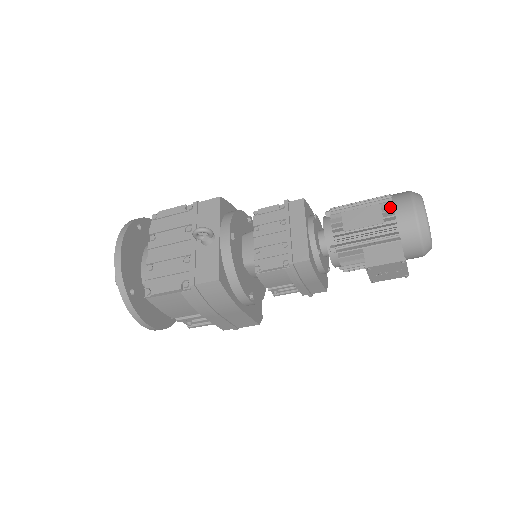
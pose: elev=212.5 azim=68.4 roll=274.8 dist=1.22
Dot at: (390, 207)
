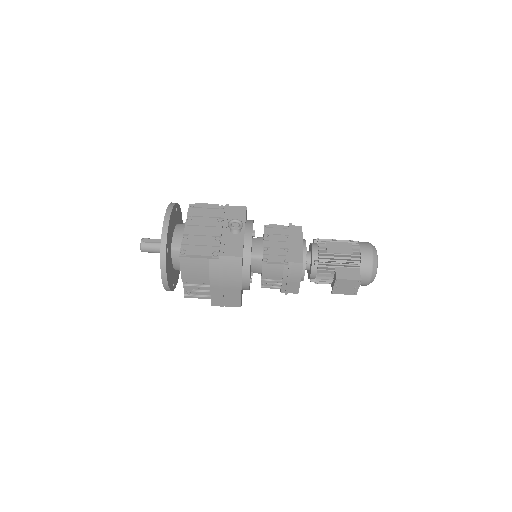
Dot at: (357, 246)
